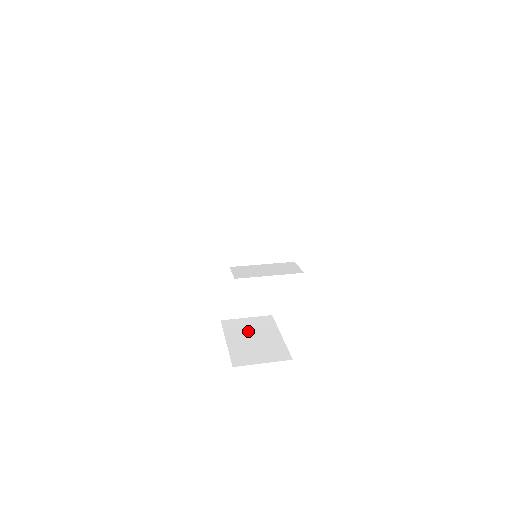
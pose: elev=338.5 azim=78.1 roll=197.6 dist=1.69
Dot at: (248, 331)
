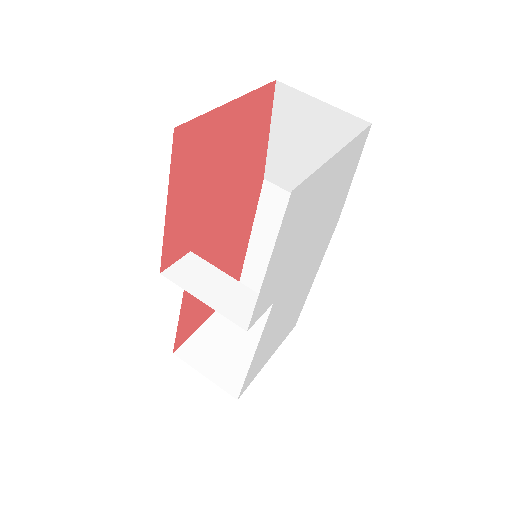
Dot at: occluded
